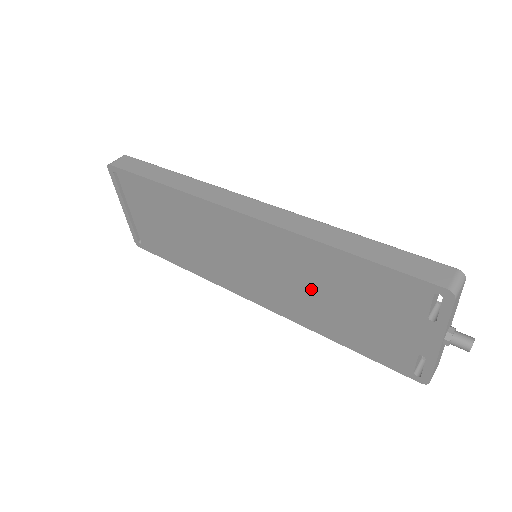
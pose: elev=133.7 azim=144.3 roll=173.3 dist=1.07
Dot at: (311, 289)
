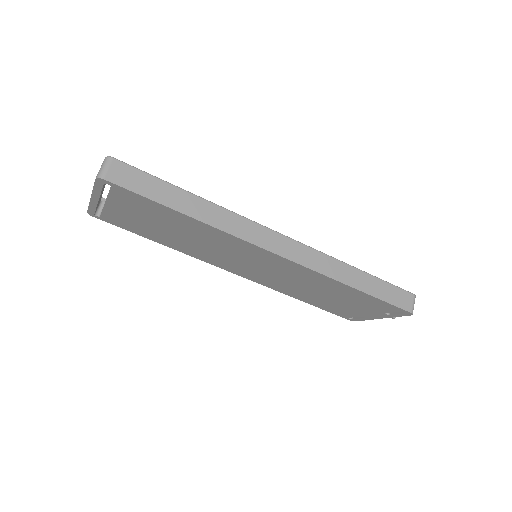
Dot at: (305, 287)
